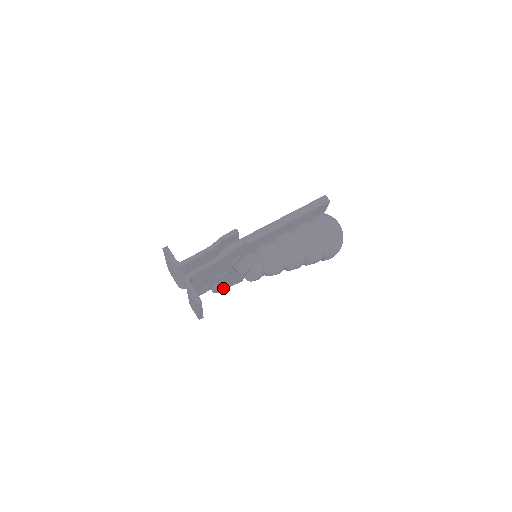
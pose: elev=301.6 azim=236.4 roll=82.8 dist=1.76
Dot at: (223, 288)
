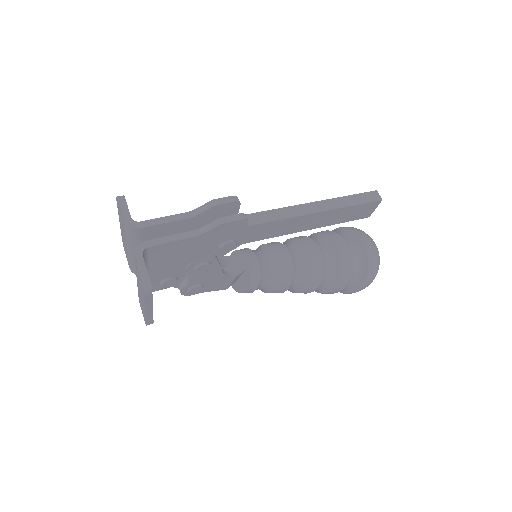
Dot at: (197, 290)
